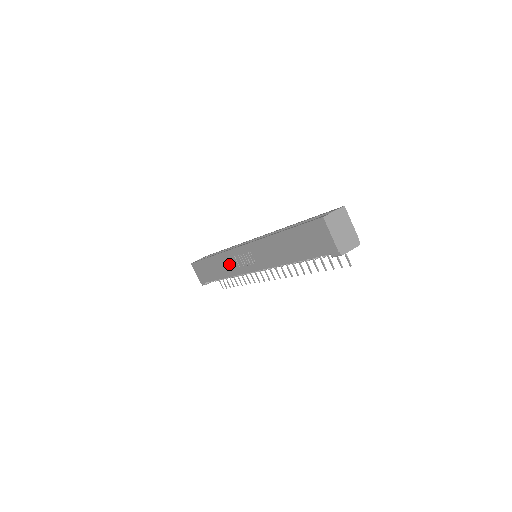
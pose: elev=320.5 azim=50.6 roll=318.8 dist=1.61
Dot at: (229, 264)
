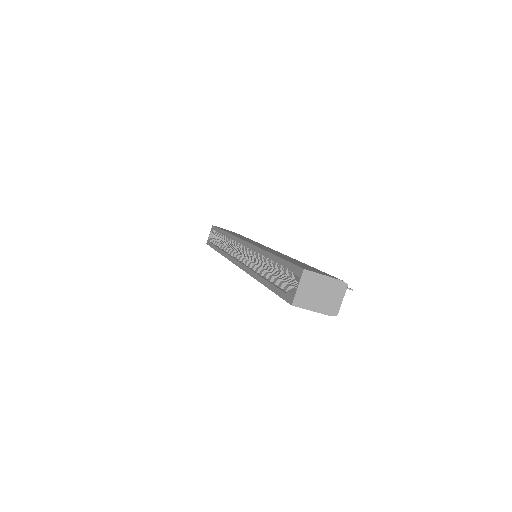
Dot at: occluded
